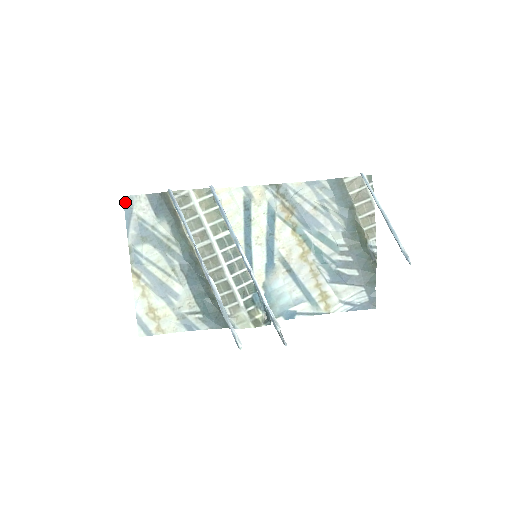
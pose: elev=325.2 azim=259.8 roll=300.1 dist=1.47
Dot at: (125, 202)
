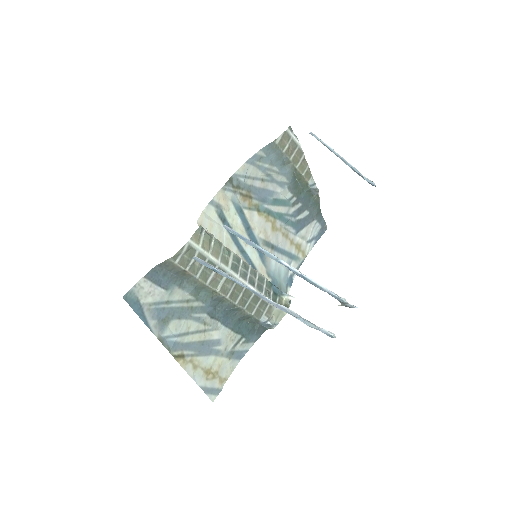
Dot at: (128, 301)
